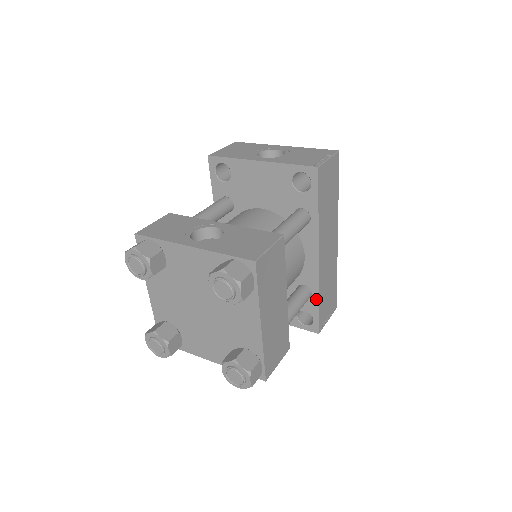
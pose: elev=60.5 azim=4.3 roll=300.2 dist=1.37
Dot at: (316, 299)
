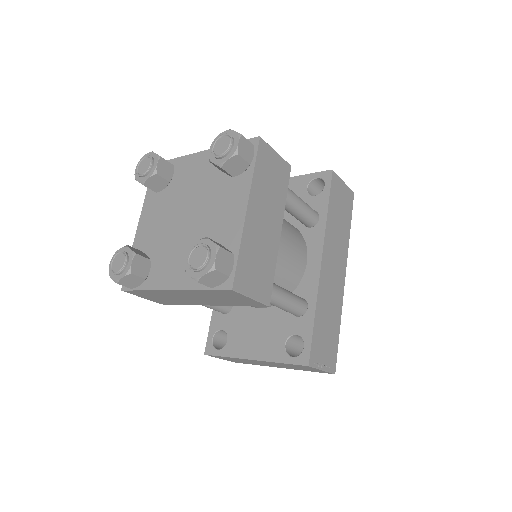
Dot at: (312, 313)
